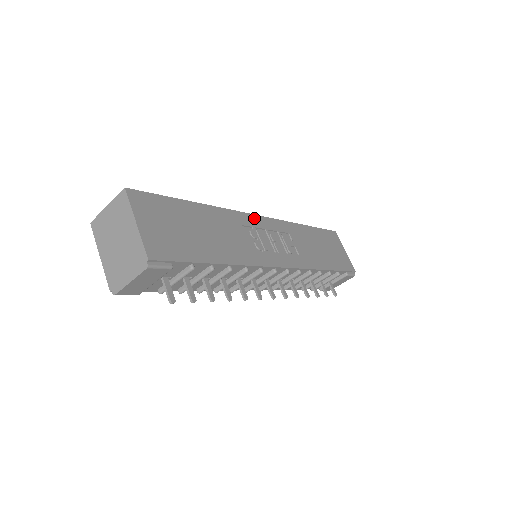
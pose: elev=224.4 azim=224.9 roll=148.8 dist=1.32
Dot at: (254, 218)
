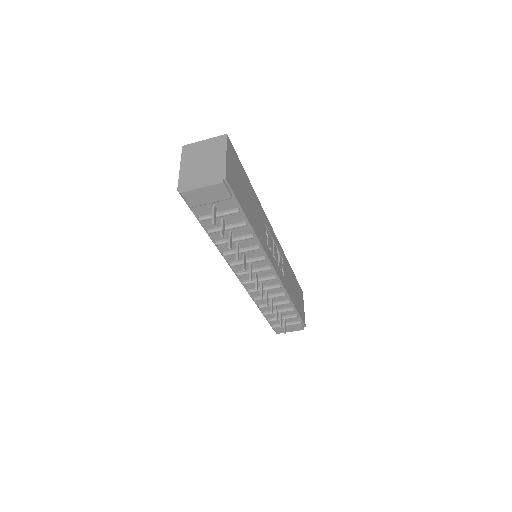
Dot at: (271, 227)
